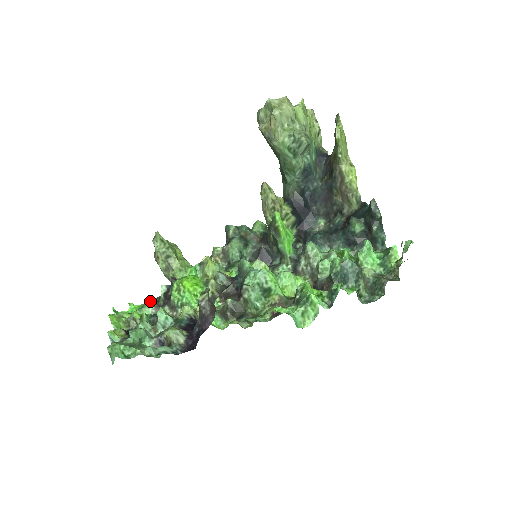
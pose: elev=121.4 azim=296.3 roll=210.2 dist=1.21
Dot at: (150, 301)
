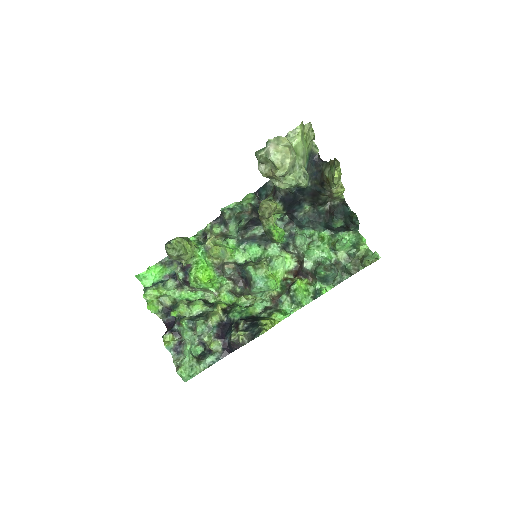
Dot at: (162, 261)
